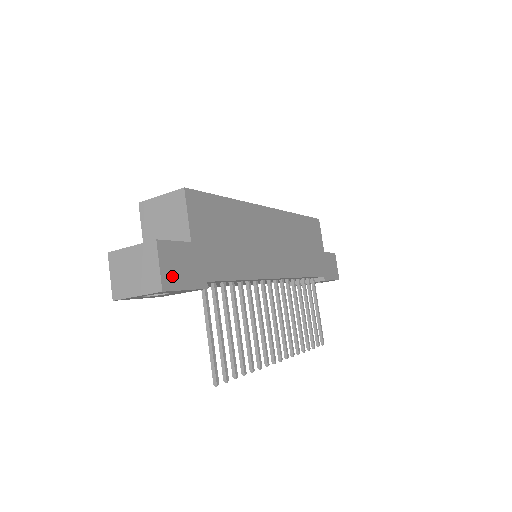
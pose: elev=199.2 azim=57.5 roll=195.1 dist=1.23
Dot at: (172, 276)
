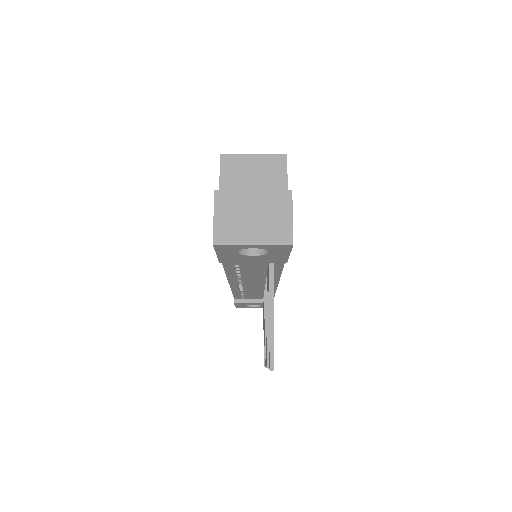
Dot at: occluded
